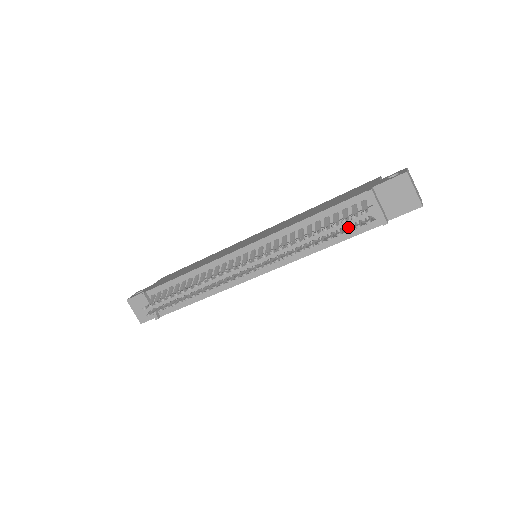
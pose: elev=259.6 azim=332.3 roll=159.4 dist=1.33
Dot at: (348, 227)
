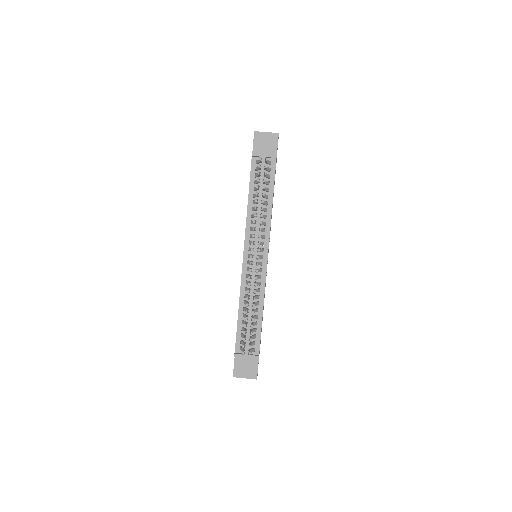
Dot at: occluded
